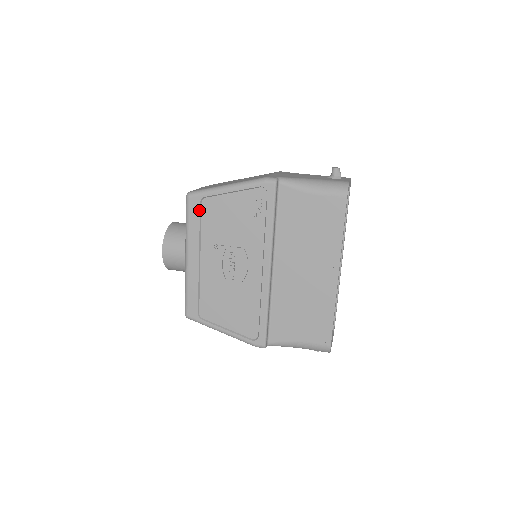
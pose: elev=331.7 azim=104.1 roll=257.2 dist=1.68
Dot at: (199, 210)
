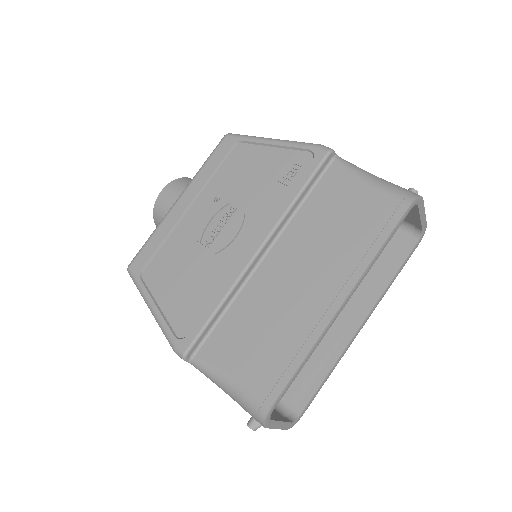
Dot at: (227, 152)
